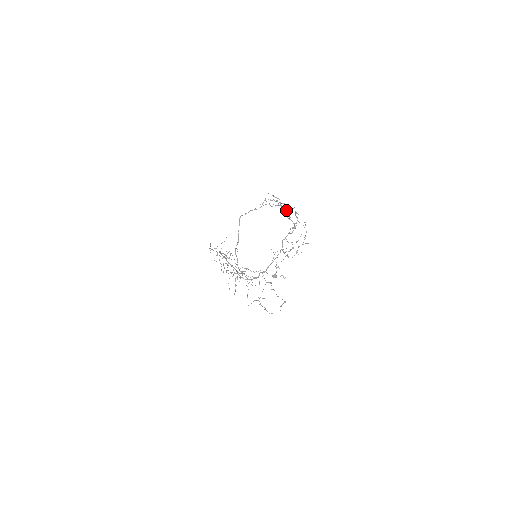
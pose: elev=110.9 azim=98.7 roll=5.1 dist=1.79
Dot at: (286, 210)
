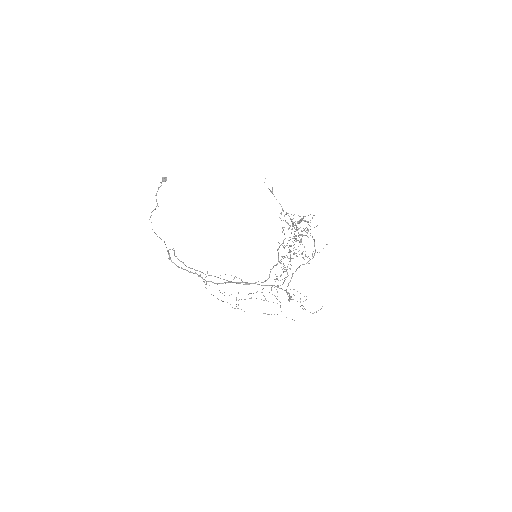
Dot at: occluded
